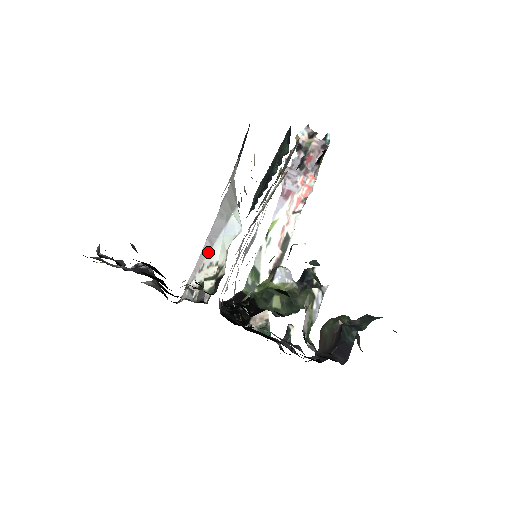
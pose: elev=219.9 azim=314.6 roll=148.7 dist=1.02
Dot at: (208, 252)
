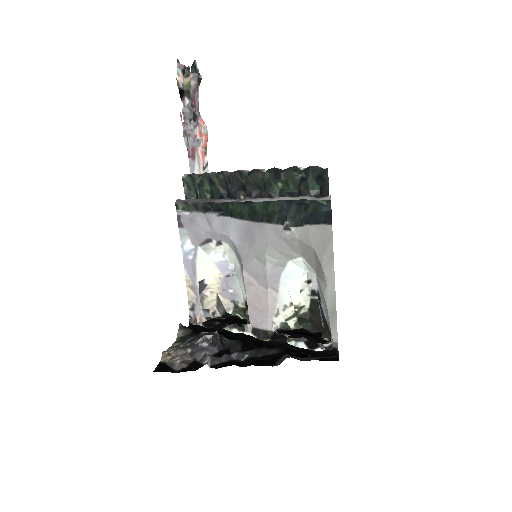
Dot at: (277, 298)
